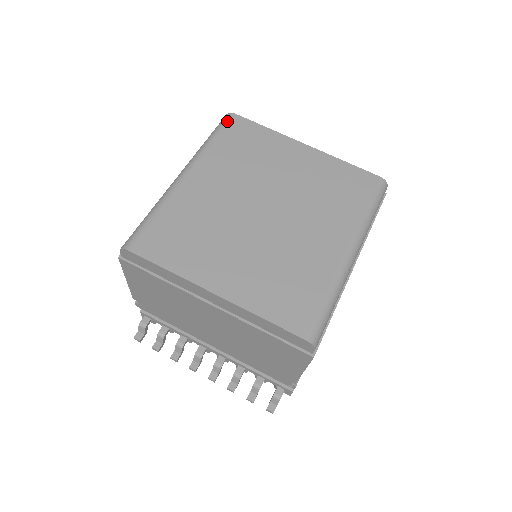
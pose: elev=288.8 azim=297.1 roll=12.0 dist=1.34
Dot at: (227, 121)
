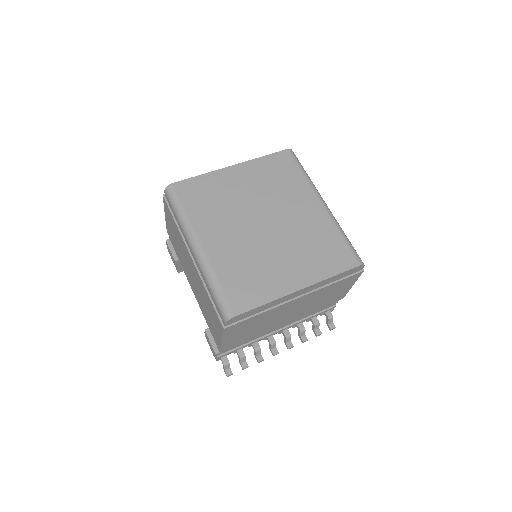
Dot at: (175, 192)
